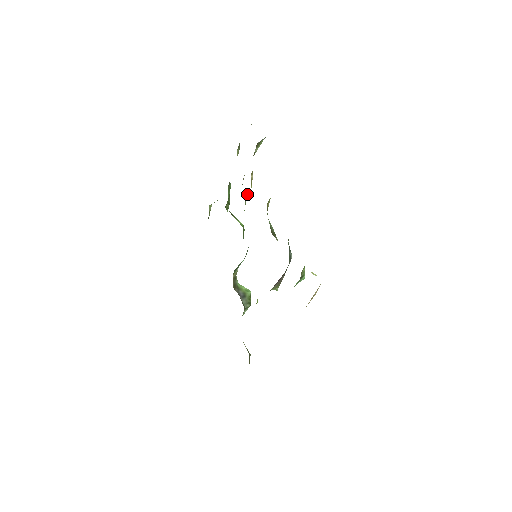
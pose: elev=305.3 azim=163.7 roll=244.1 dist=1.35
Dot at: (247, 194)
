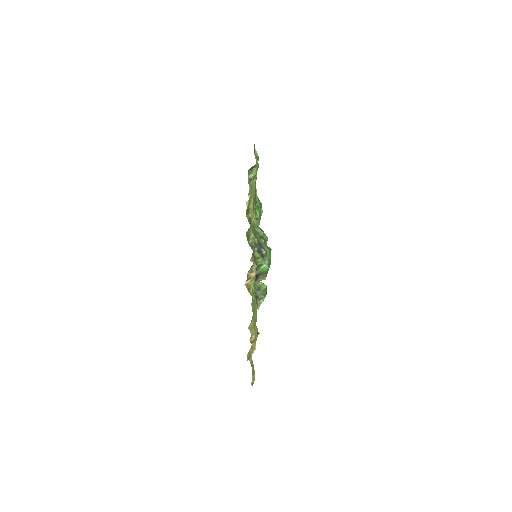
Dot at: occluded
